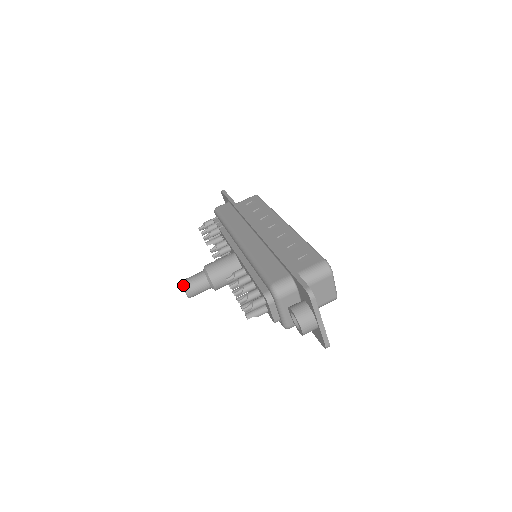
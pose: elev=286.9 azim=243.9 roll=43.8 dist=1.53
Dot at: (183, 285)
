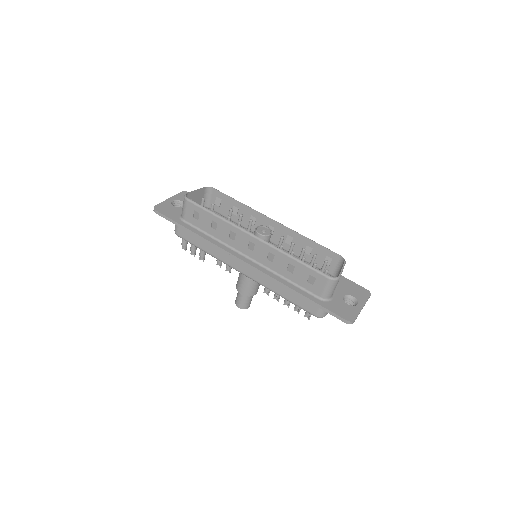
Dot at: occluded
